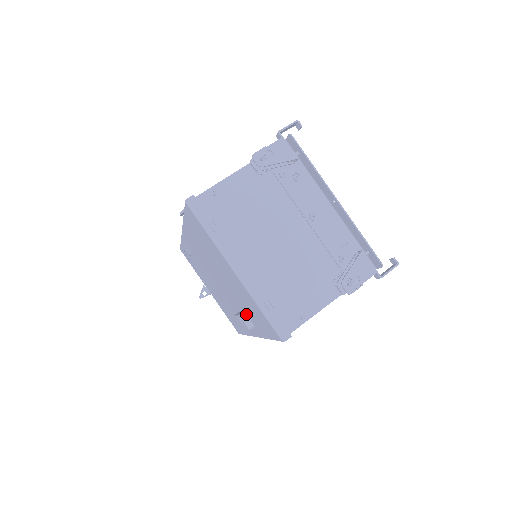
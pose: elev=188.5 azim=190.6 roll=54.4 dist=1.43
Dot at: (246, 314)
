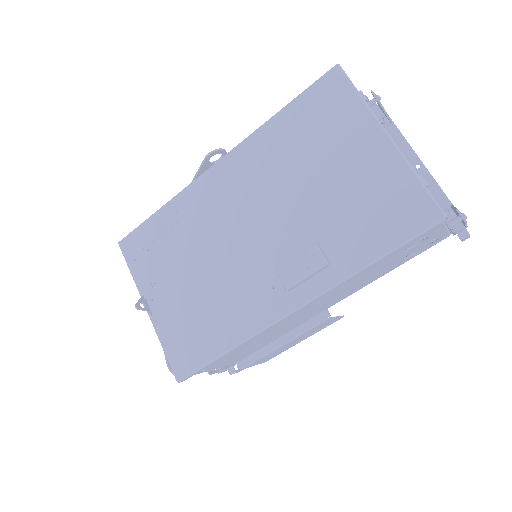
Dot at: (322, 246)
